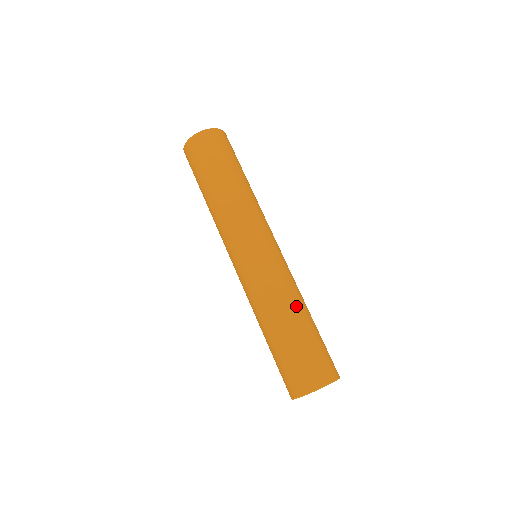
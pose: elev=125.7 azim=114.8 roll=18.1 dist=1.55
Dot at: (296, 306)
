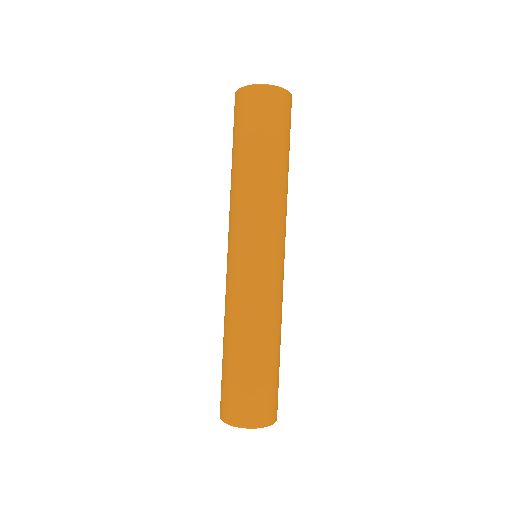
Dot at: (262, 336)
